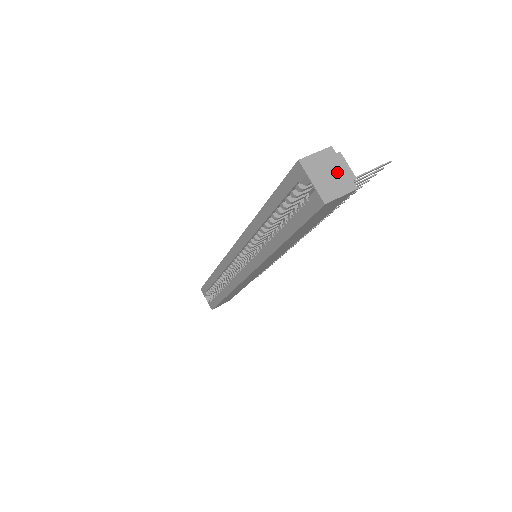
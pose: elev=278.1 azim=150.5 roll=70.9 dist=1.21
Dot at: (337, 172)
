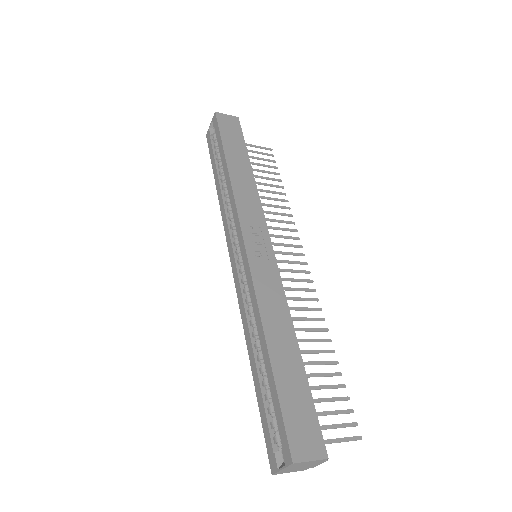
Dot at: (307, 466)
